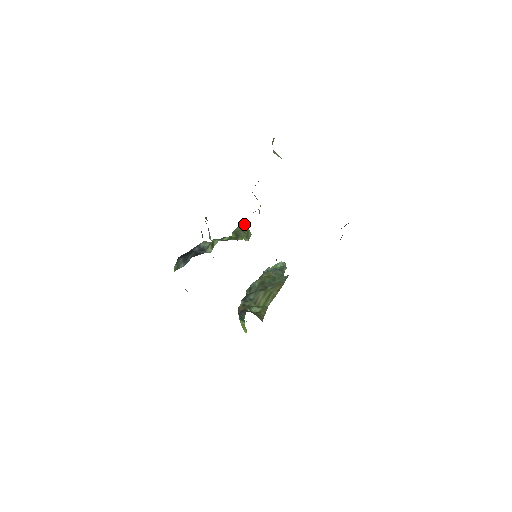
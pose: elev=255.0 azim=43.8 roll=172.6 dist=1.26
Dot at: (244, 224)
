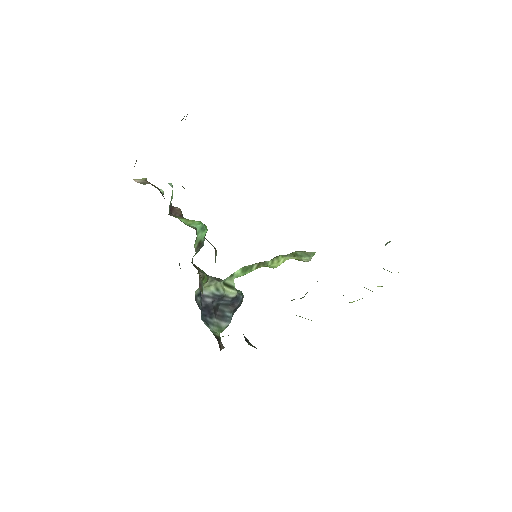
Dot at: occluded
